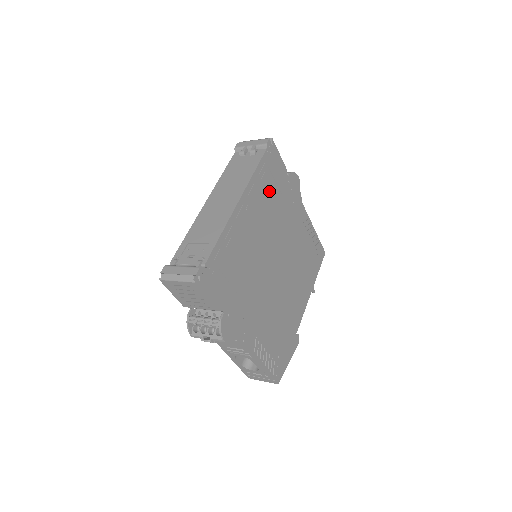
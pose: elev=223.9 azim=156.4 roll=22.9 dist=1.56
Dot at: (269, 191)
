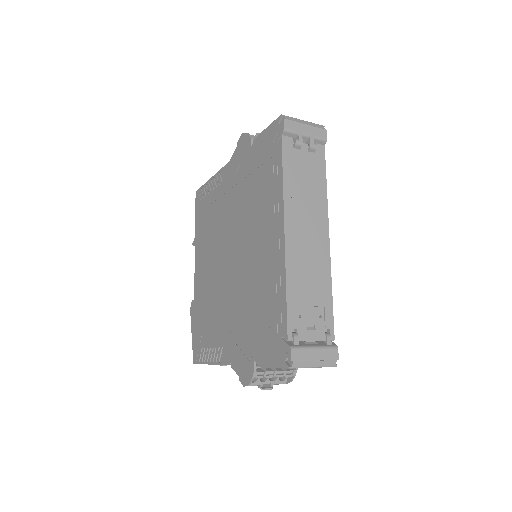
Dot at: occluded
